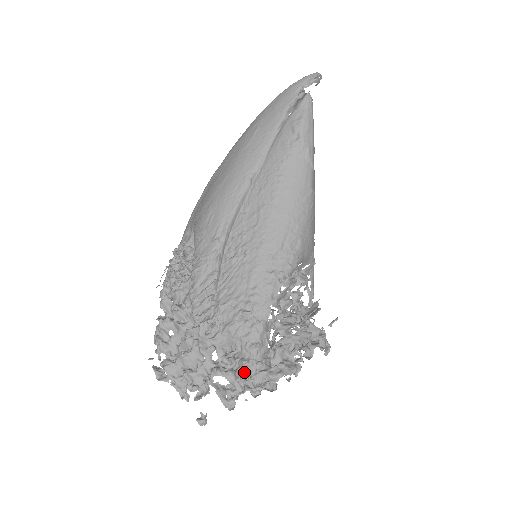
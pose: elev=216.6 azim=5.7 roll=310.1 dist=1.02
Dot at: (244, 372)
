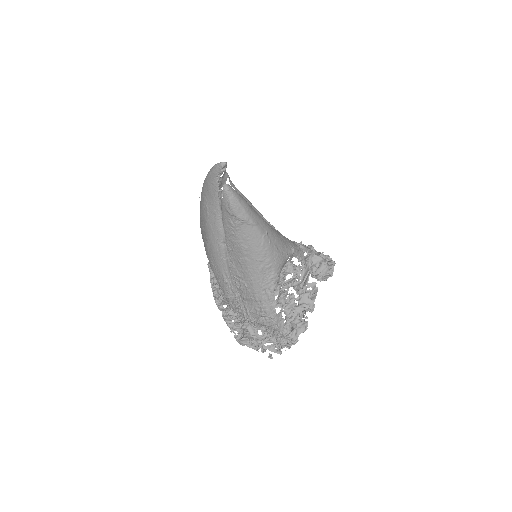
Dot at: (278, 336)
